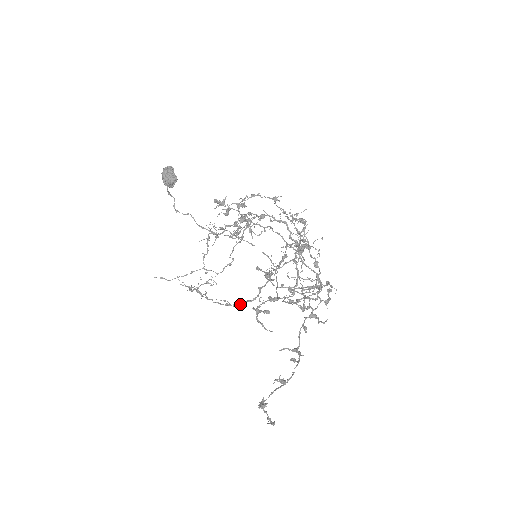
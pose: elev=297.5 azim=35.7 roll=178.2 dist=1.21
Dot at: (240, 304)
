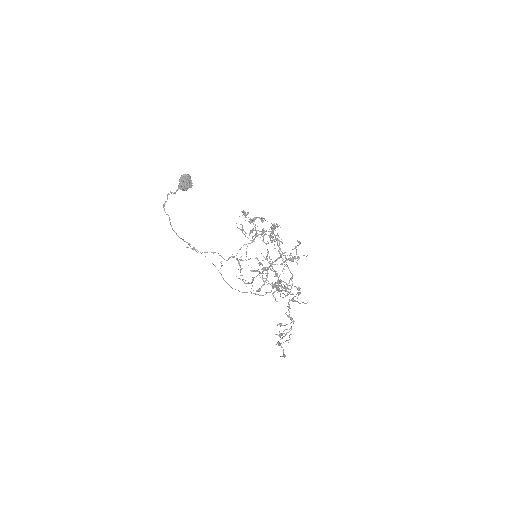
Dot at: (246, 283)
